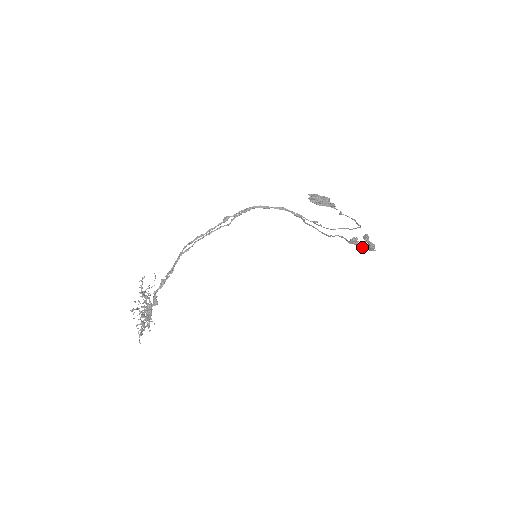
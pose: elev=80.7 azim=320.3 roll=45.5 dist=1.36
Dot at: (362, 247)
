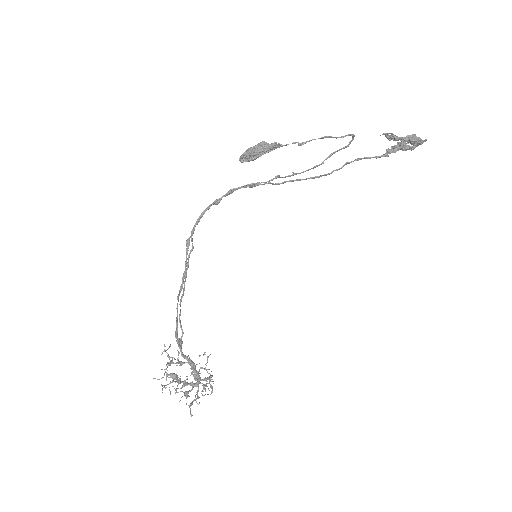
Dot at: (408, 148)
